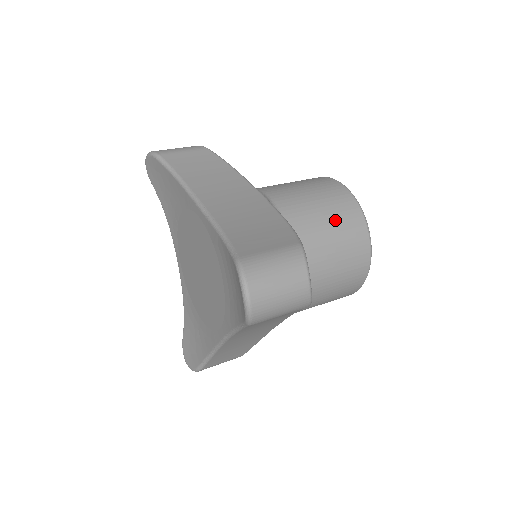
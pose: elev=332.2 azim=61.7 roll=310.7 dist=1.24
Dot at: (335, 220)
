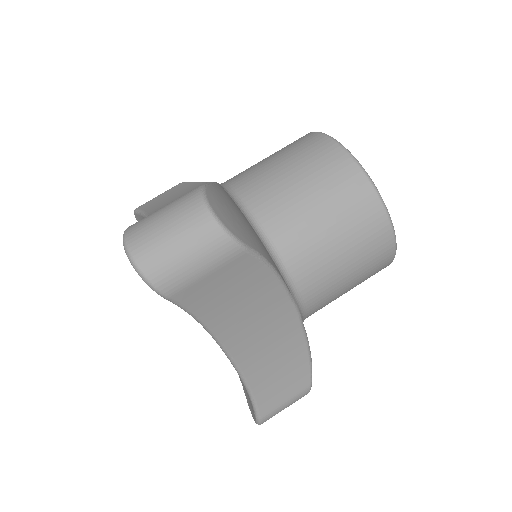
Dot at: occluded
